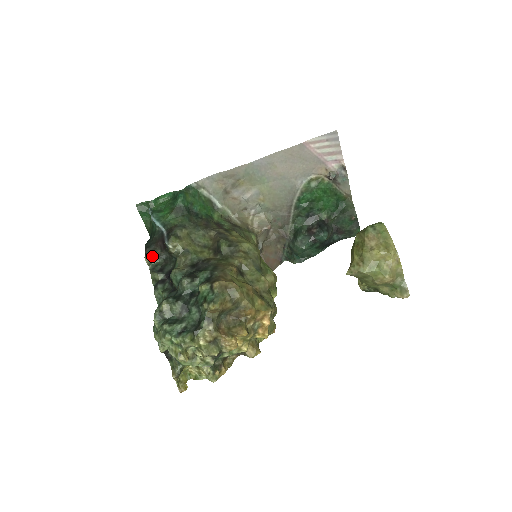
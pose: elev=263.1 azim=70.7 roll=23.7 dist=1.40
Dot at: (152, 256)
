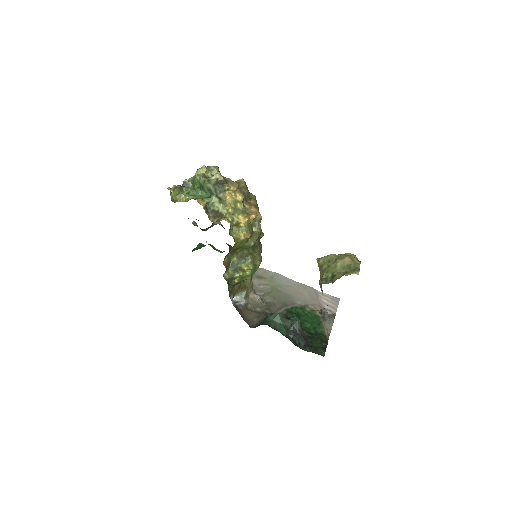
Dot at: occluded
